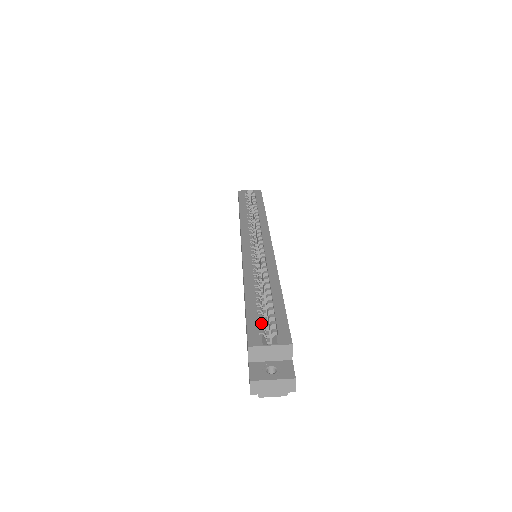
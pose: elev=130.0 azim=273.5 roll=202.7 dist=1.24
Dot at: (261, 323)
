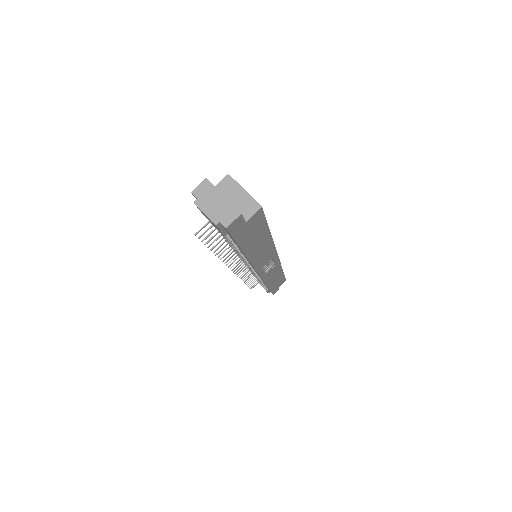
Dot at: occluded
